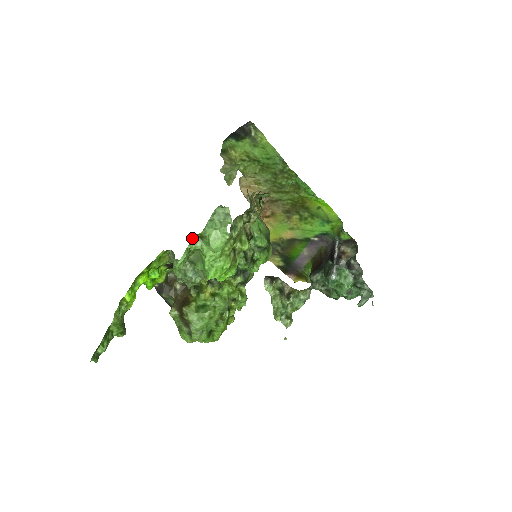
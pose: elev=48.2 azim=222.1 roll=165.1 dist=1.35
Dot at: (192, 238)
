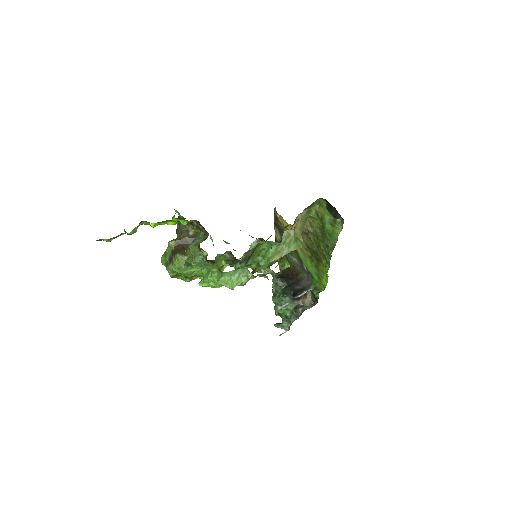
Dot at: (215, 265)
